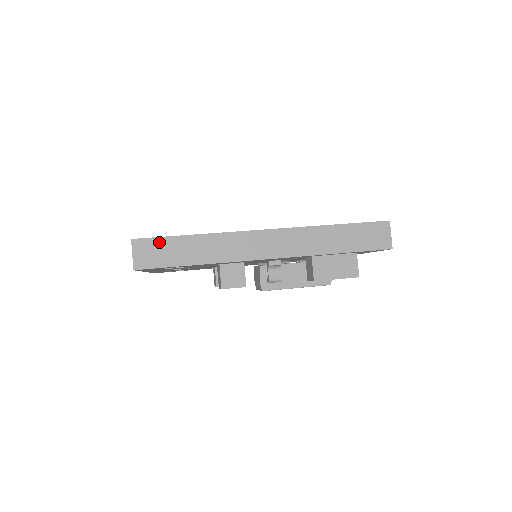
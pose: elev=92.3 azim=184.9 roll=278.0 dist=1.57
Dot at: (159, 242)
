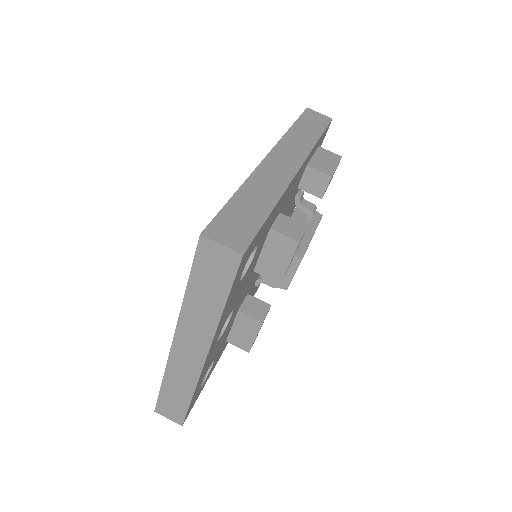
Dot at: (223, 217)
